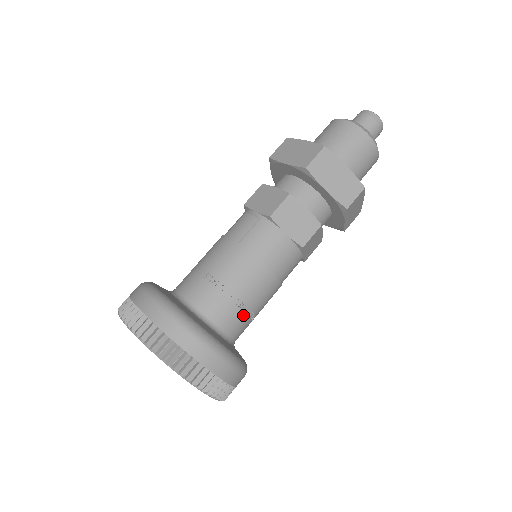
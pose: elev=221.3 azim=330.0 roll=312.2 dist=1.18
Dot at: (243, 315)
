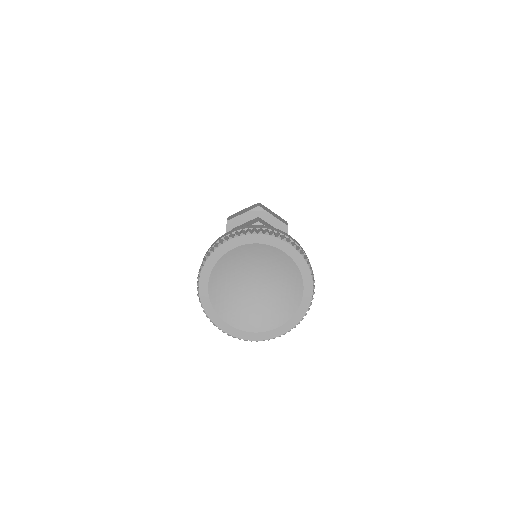
Dot at: occluded
